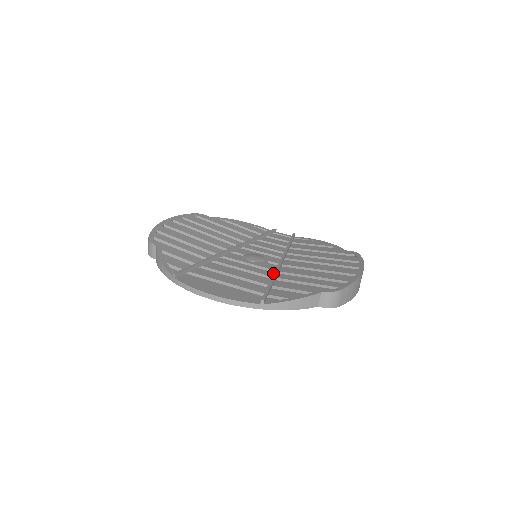
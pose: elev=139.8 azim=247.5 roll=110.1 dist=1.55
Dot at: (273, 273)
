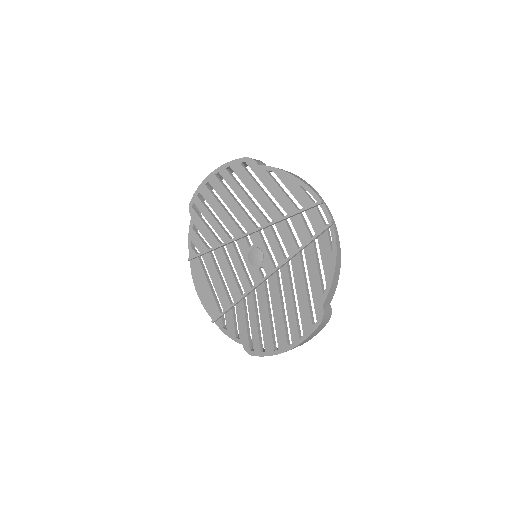
Dot at: (249, 289)
